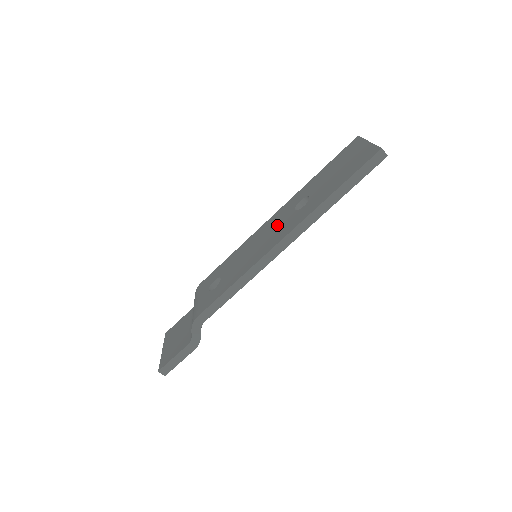
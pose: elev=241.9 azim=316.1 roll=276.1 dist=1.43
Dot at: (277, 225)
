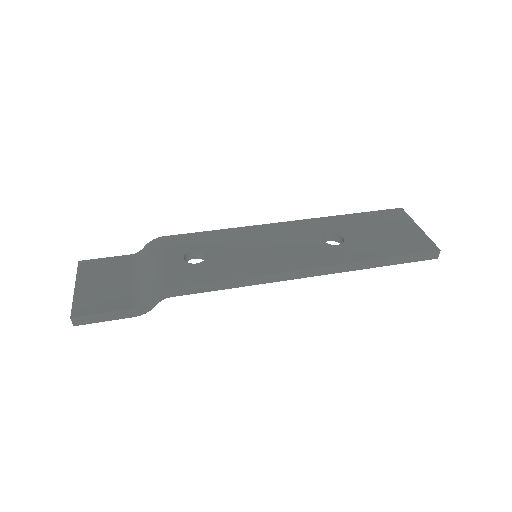
Dot at: (298, 242)
